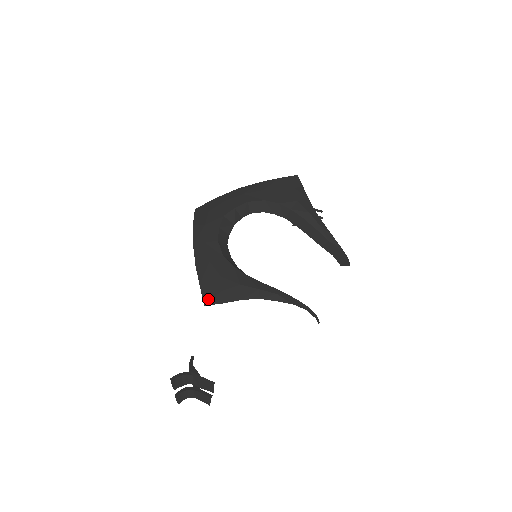
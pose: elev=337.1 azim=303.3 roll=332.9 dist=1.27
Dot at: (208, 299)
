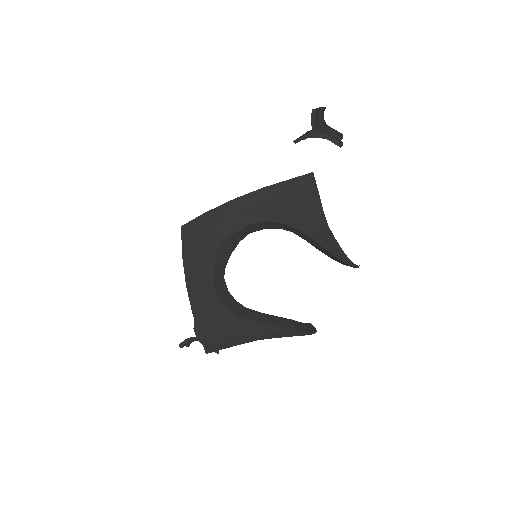
Dot at: (209, 348)
